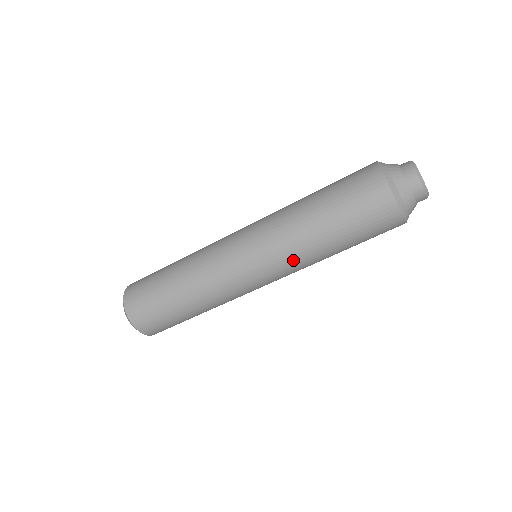
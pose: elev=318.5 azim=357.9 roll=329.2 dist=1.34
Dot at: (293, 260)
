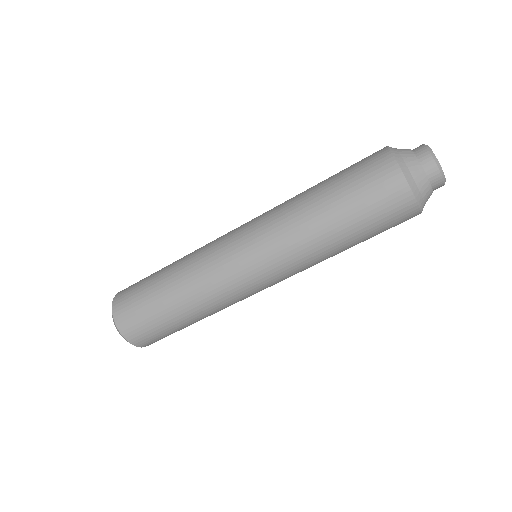
Dot at: (299, 261)
